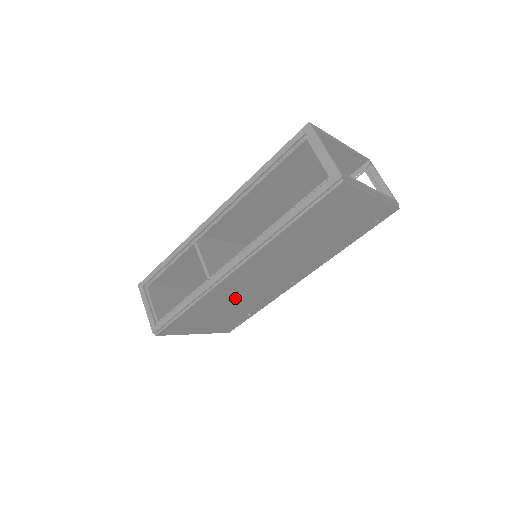
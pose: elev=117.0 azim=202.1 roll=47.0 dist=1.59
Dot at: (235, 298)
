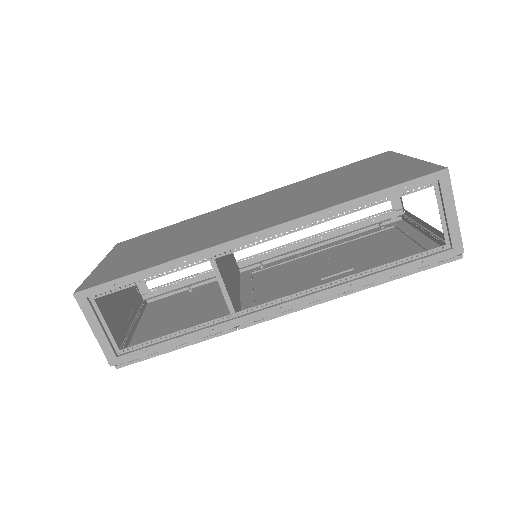
Dot at: (223, 307)
